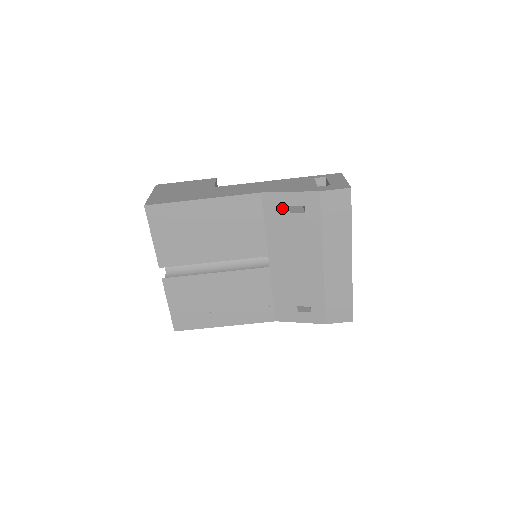
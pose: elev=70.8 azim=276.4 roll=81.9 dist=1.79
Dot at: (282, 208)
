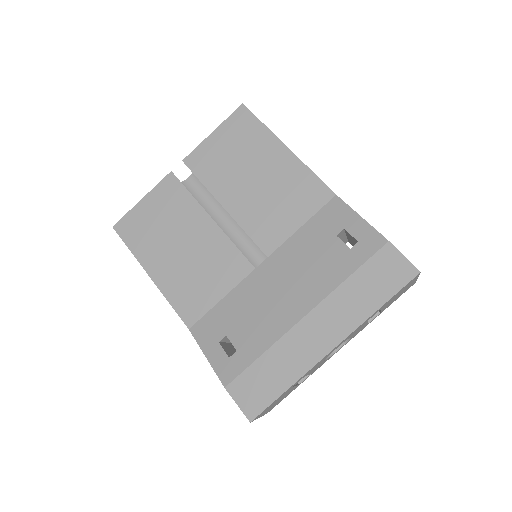
Dot at: (336, 225)
